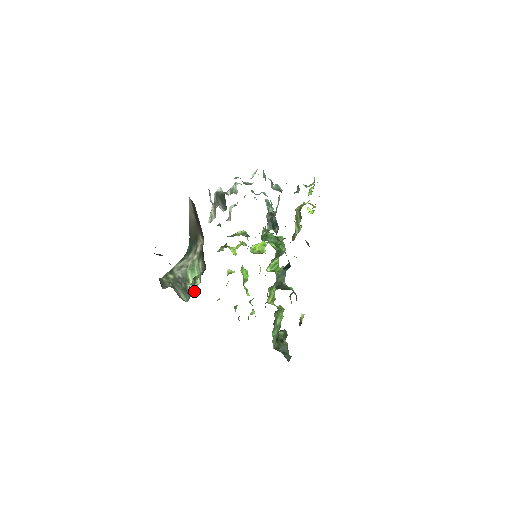
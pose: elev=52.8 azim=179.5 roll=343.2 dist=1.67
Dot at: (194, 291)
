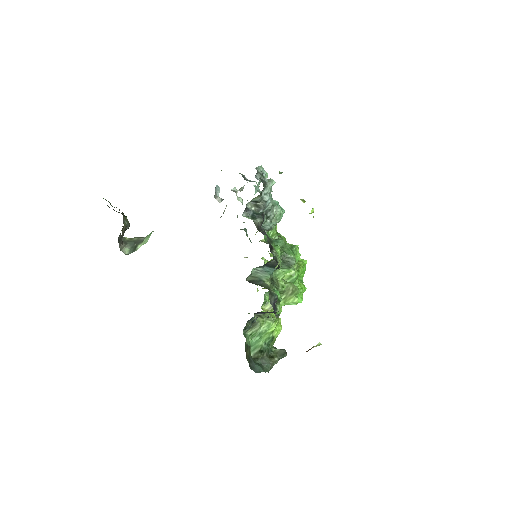
Dot at: occluded
